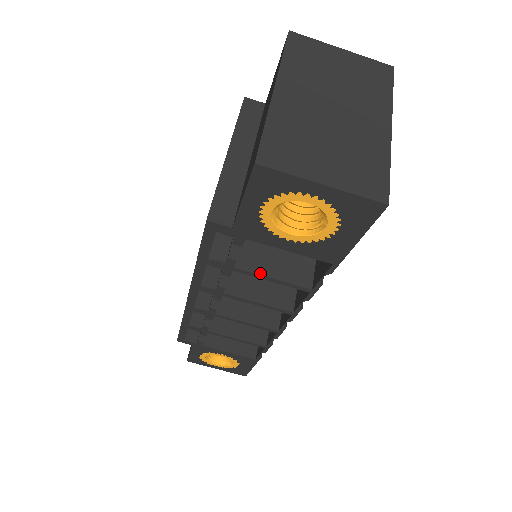
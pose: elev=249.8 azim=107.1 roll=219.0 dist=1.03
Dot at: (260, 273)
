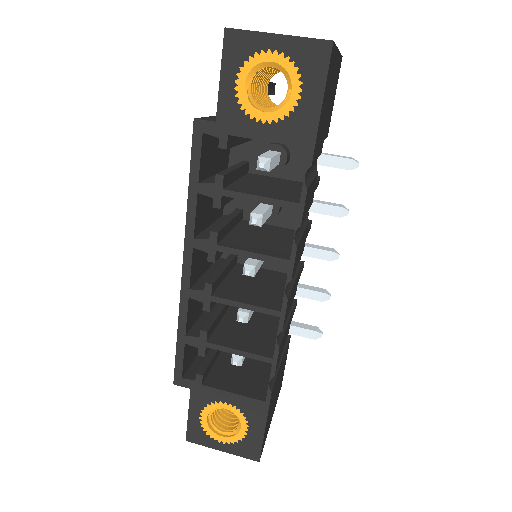
Dot at: (247, 193)
